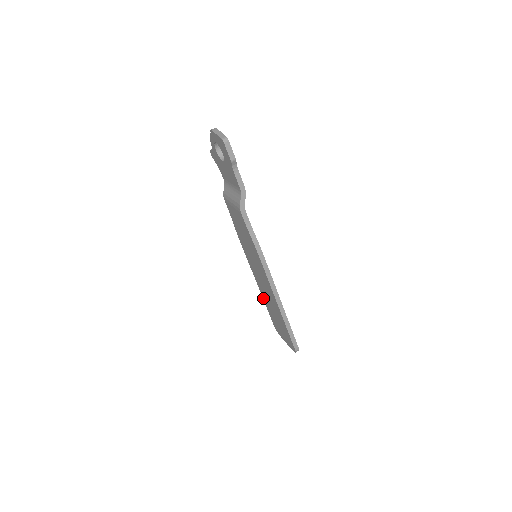
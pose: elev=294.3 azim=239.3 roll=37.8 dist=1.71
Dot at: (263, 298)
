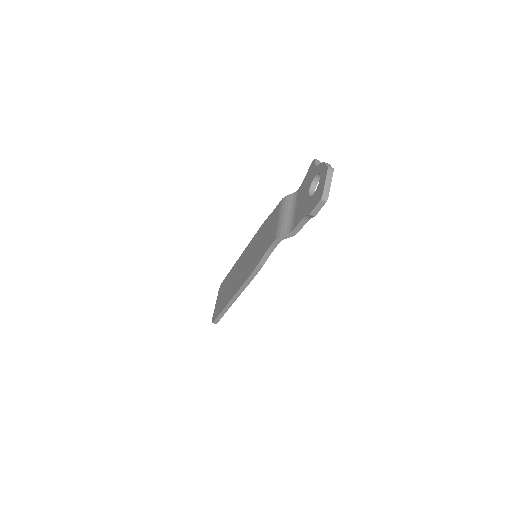
Dot at: (234, 266)
